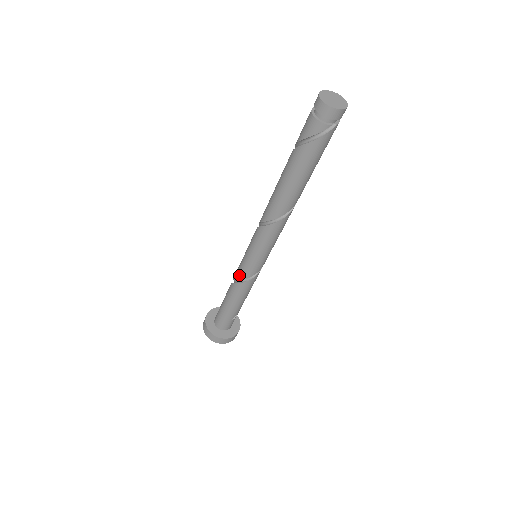
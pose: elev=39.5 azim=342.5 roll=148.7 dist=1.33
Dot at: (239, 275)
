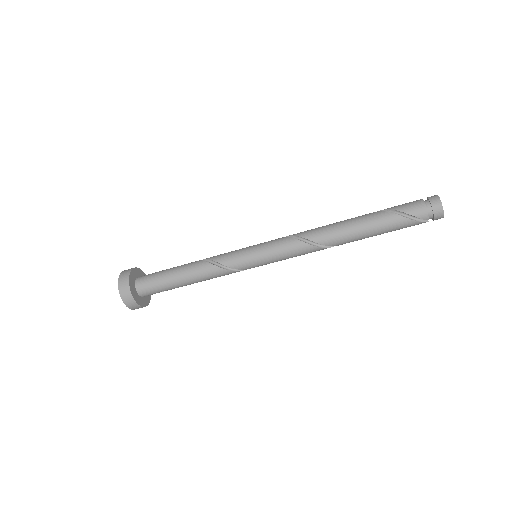
Dot at: (227, 260)
